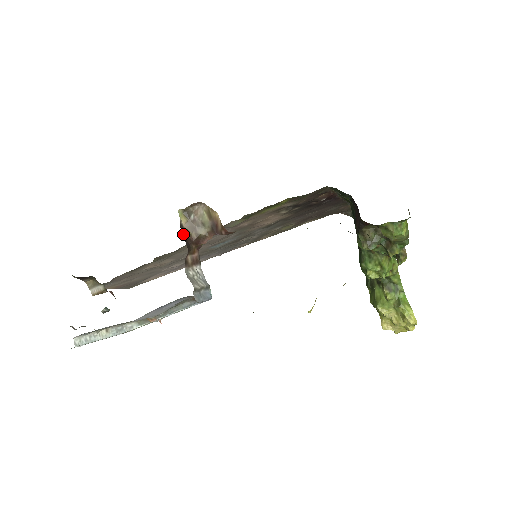
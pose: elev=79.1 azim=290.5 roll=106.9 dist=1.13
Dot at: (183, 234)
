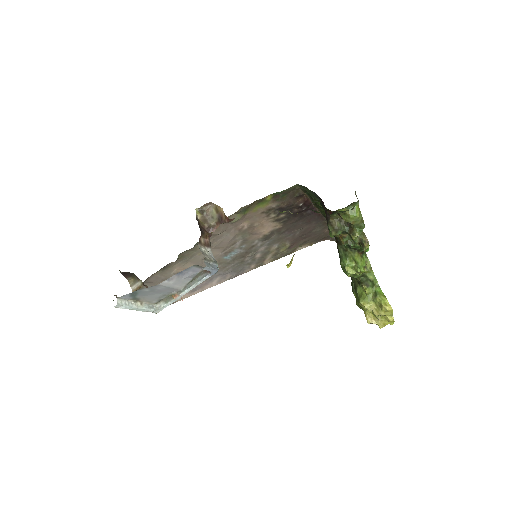
Dot at: (198, 223)
